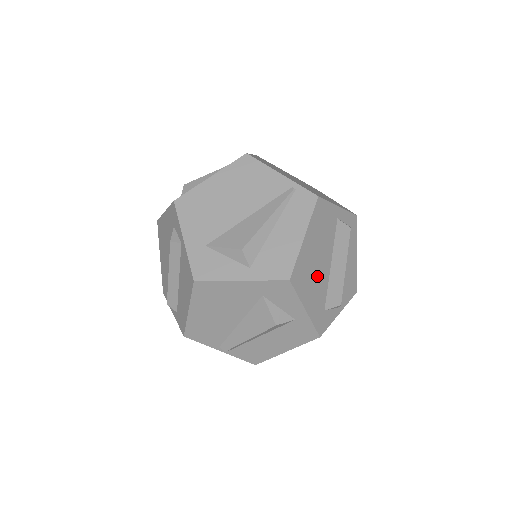
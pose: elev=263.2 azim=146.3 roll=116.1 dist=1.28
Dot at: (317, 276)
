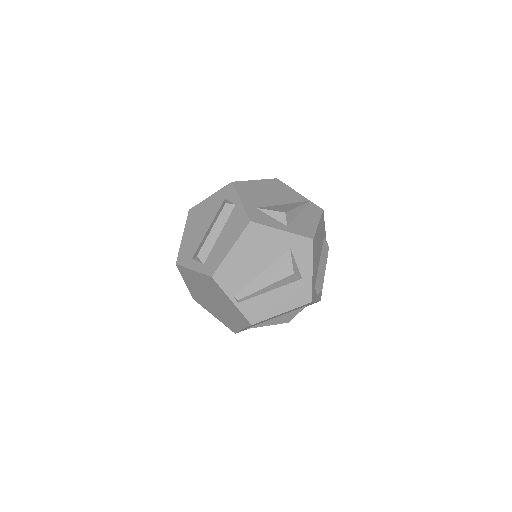
Dot at: (317, 257)
